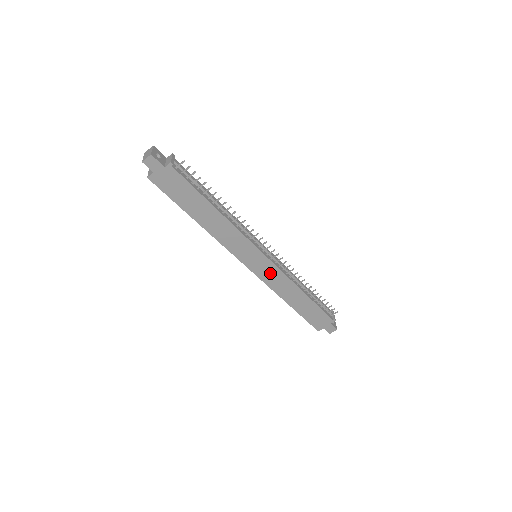
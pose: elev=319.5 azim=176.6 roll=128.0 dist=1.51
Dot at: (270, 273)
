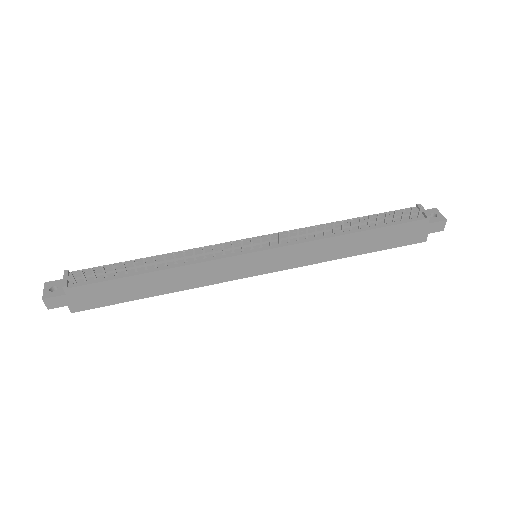
Dot at: (288, 256)
